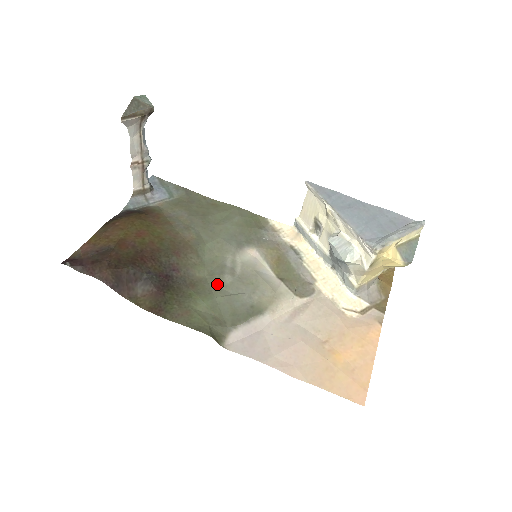
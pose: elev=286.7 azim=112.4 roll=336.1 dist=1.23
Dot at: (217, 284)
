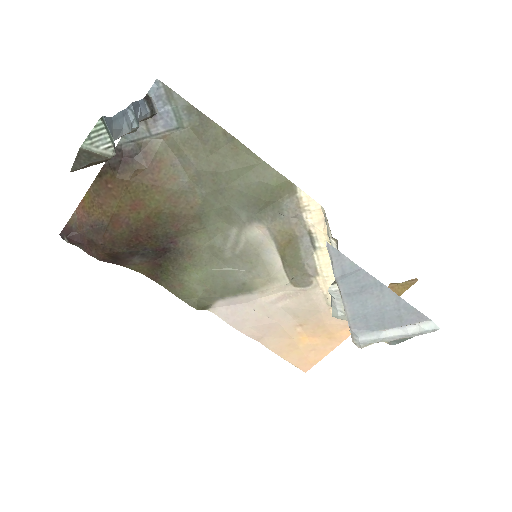
Dot at: (215, 256)
